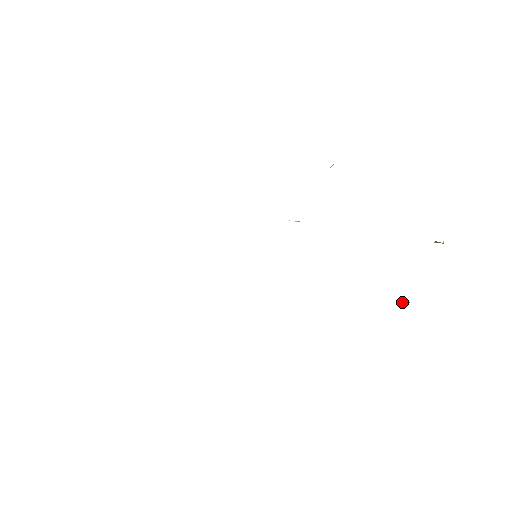
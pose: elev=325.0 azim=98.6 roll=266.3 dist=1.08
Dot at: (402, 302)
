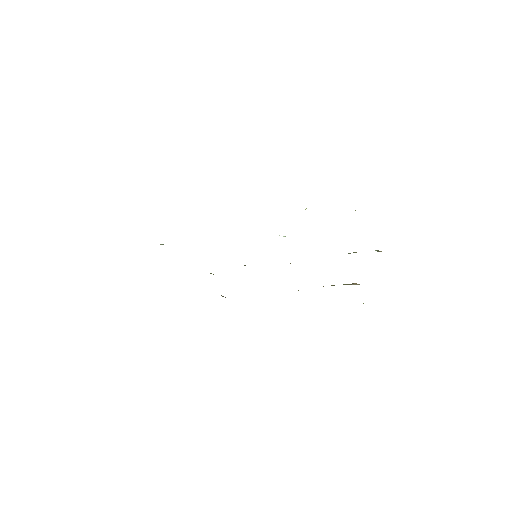
Dot at: (354, 284)
